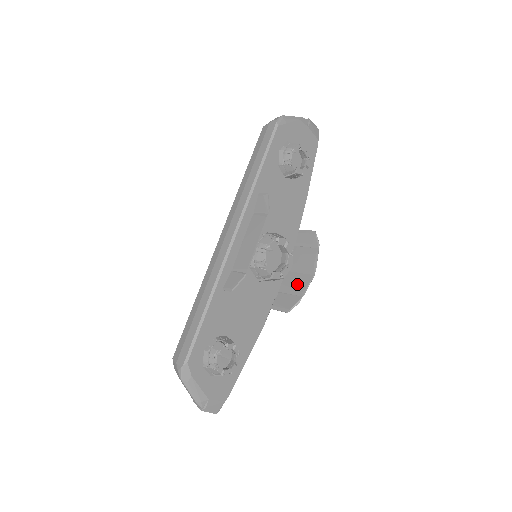
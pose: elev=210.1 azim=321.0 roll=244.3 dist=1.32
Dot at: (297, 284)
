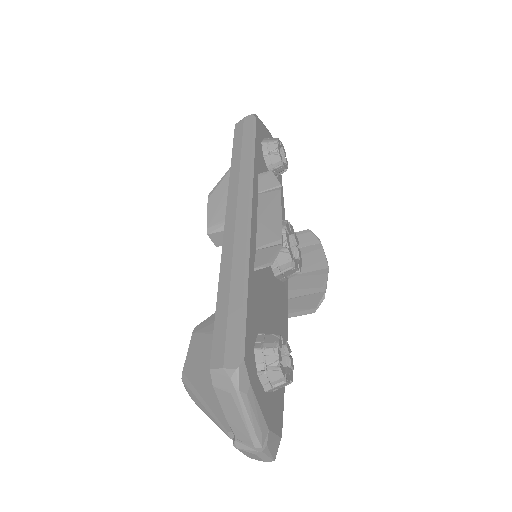
Dot at: (311, 282)
